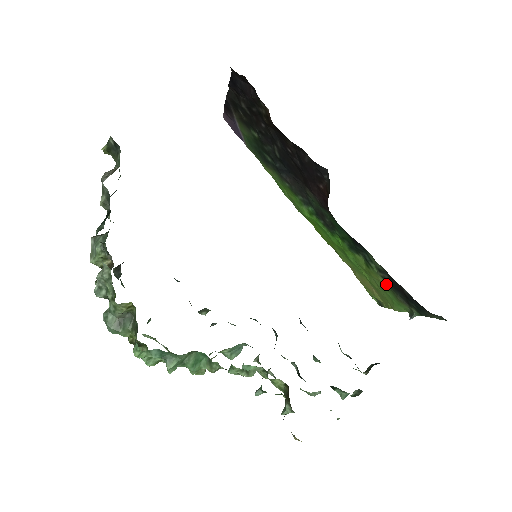
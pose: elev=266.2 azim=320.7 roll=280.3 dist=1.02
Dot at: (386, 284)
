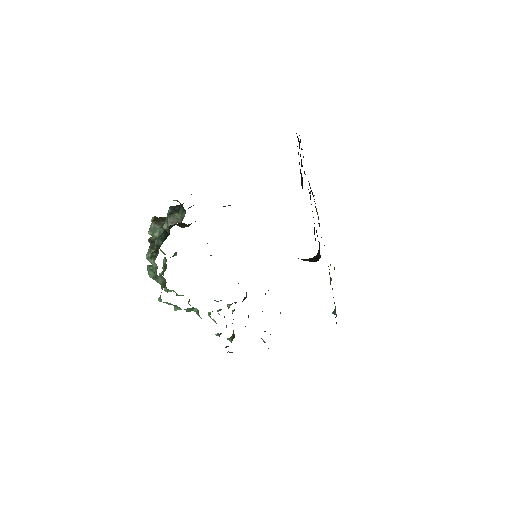
Dot at: occluded
